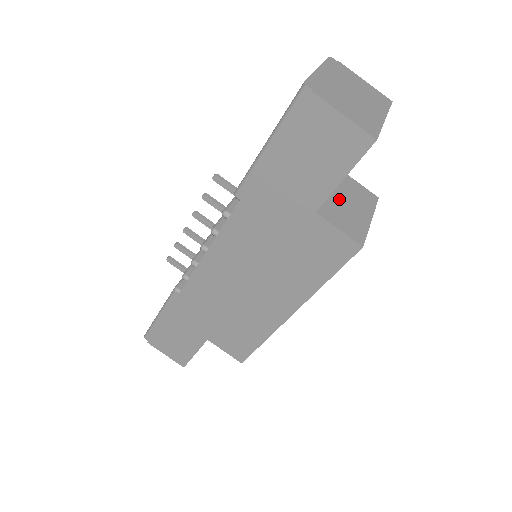
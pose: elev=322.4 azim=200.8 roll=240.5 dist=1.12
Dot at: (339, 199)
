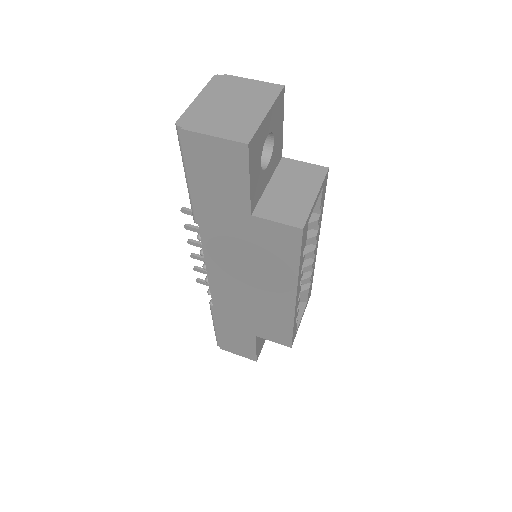
Dot at: (279, 190)
